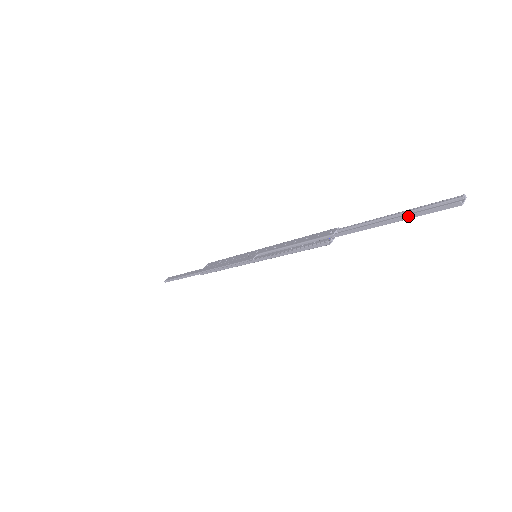
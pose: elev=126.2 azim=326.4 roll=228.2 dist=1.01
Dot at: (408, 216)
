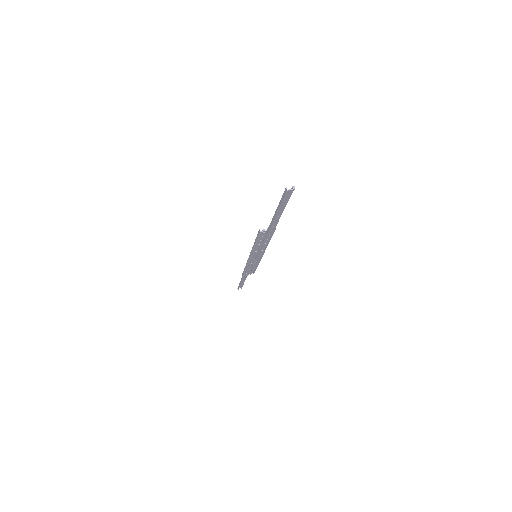
Dot at: (279, 205)
